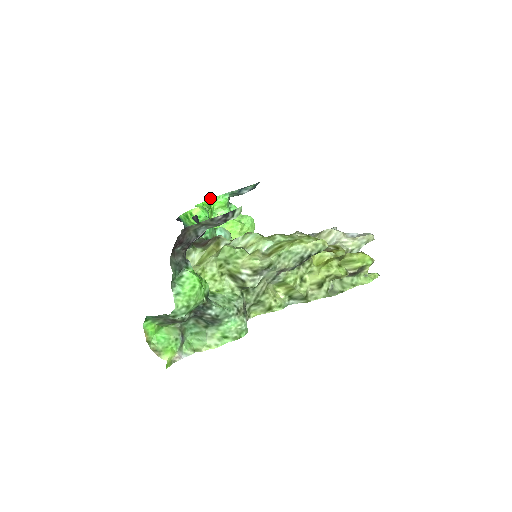
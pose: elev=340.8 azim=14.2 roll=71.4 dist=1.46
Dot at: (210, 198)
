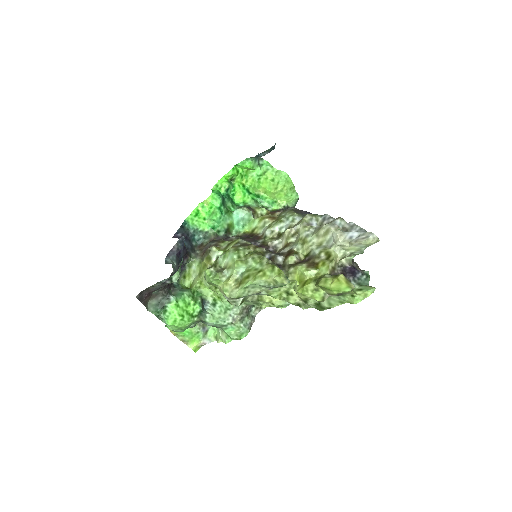
Dot at: (234, 165)
